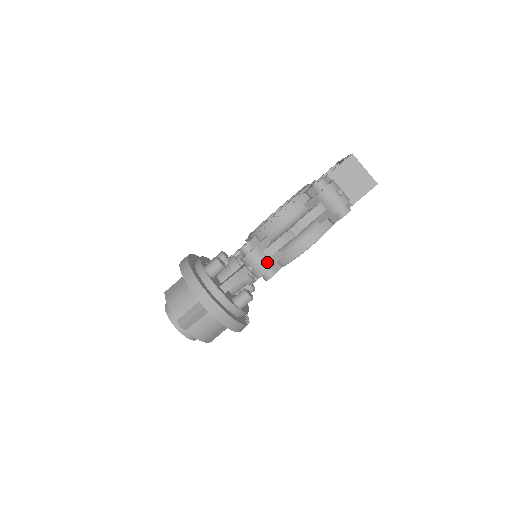
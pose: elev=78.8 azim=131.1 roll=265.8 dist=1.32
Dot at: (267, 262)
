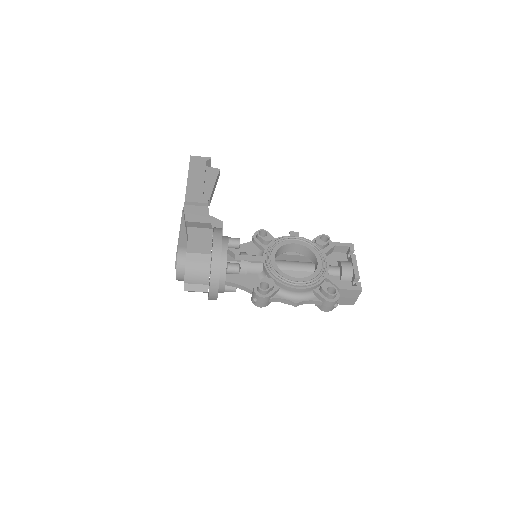
Dot at: (266, 304)
